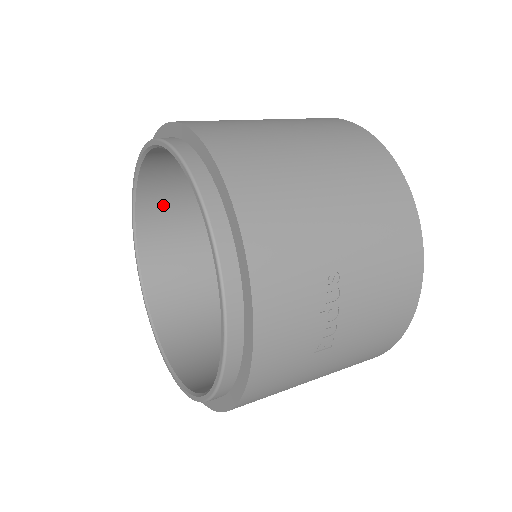
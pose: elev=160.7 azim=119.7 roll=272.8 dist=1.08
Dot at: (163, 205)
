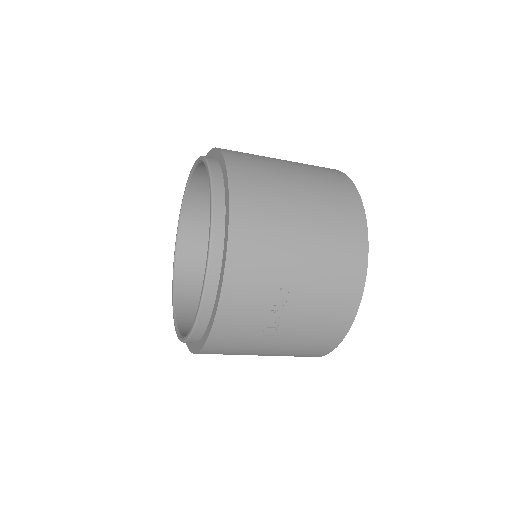
Dot at: (207, 197)
